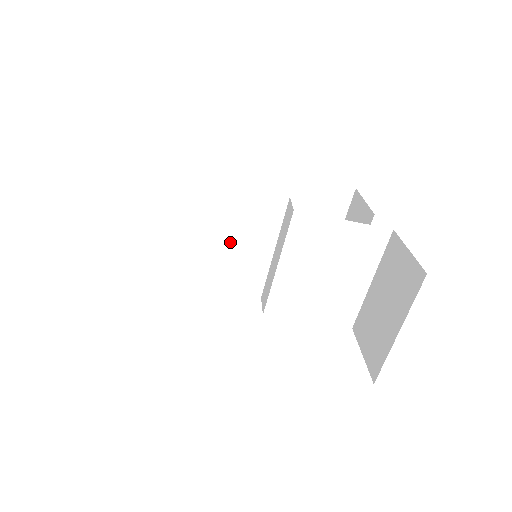
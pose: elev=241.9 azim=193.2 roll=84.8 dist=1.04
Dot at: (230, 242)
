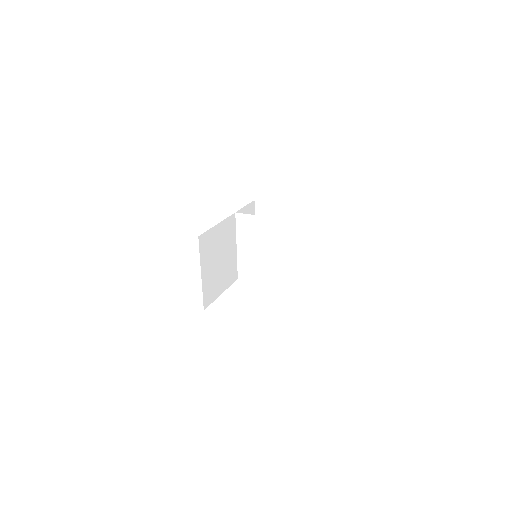
Dot at: (237, 247)
